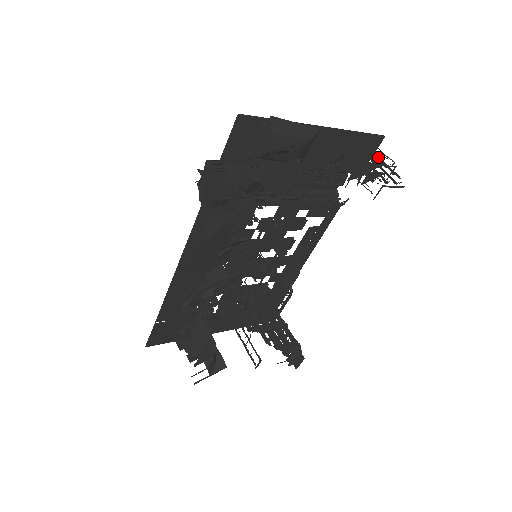
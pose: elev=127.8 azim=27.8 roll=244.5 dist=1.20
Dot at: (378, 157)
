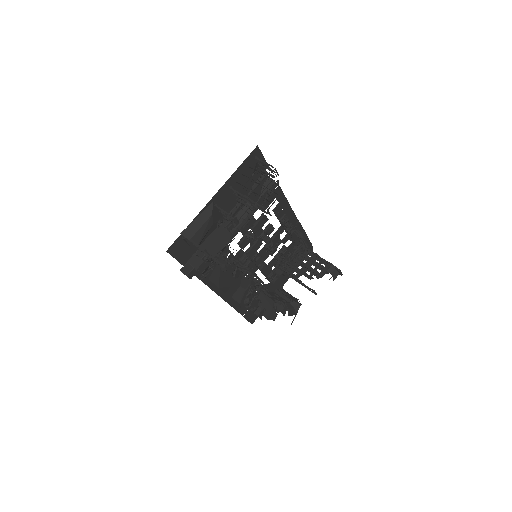
Dot at: occluded
